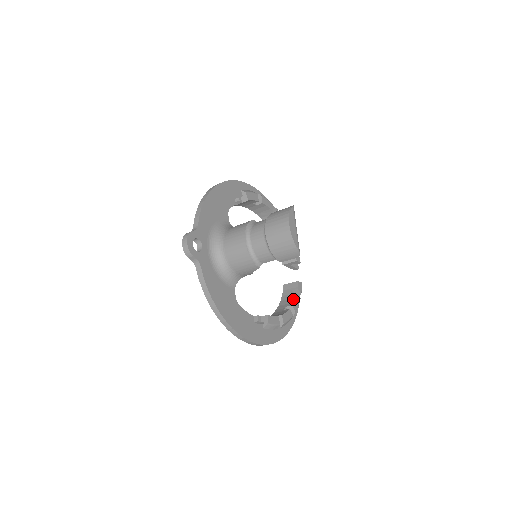
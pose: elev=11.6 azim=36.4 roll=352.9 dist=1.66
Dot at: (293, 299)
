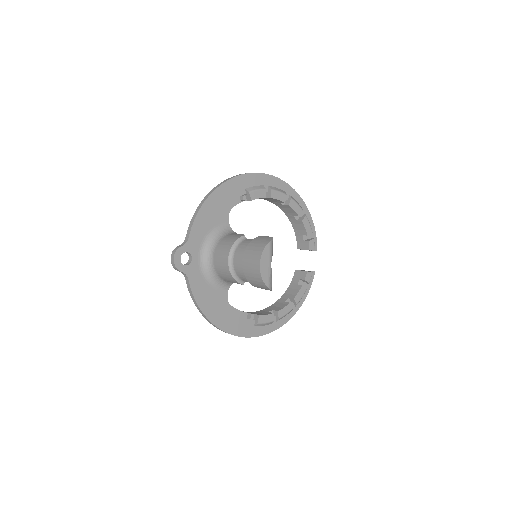
Dot at: (297, 291)
